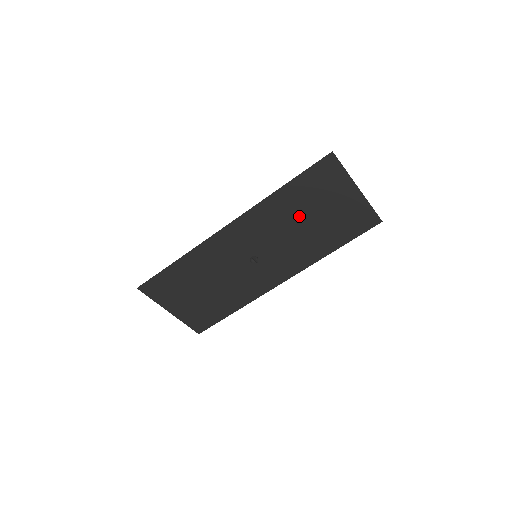
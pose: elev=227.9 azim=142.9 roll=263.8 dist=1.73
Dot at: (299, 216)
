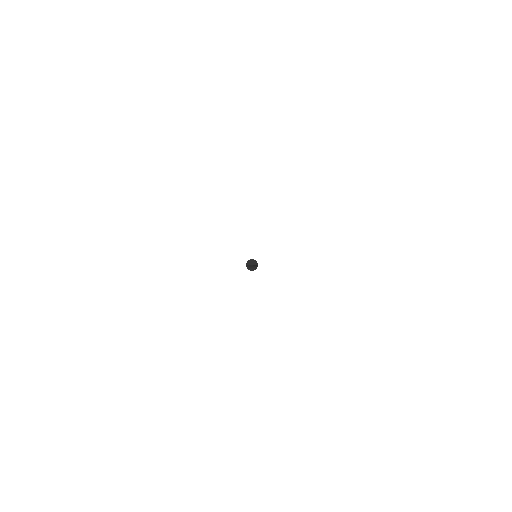
Dot at: occluded
